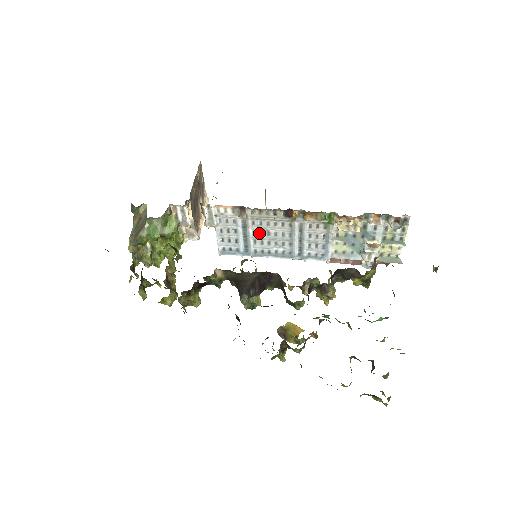
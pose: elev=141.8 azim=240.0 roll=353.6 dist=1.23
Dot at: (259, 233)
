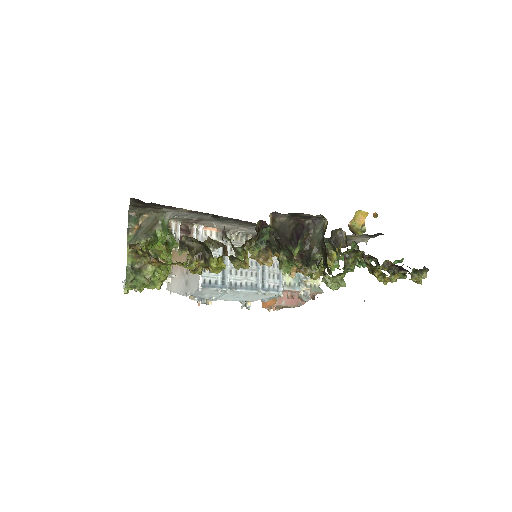
Dot at: occluded
